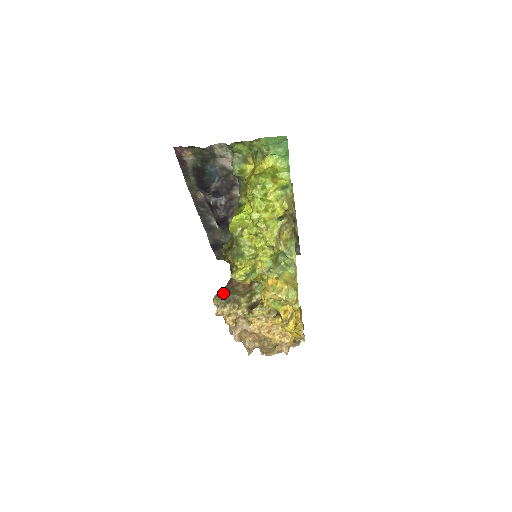
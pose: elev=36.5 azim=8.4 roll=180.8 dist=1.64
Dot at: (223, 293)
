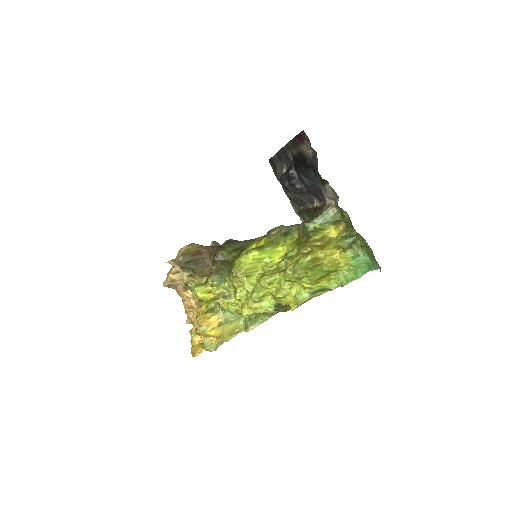
Dot at: (190, 259)
